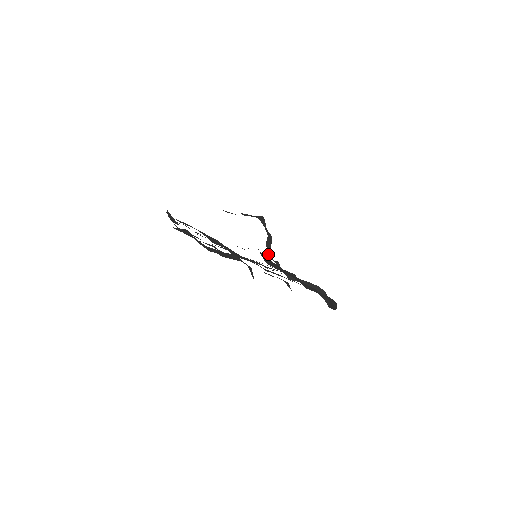
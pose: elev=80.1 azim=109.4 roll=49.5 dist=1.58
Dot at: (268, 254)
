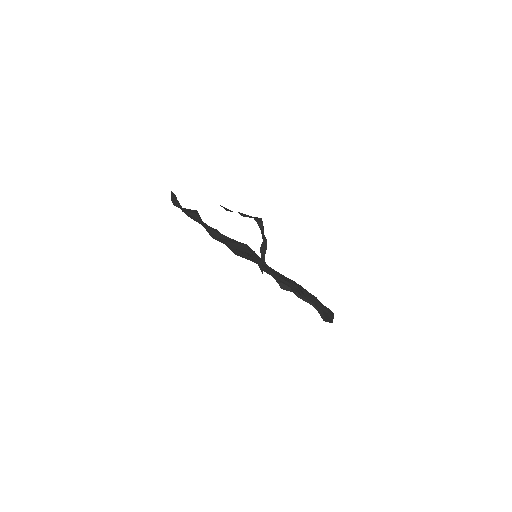
Dot at: occluded
